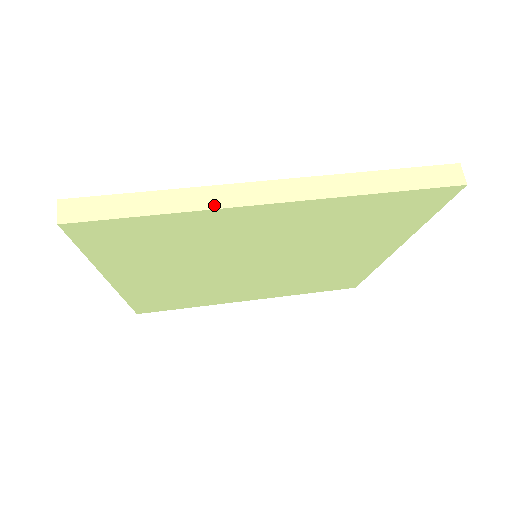
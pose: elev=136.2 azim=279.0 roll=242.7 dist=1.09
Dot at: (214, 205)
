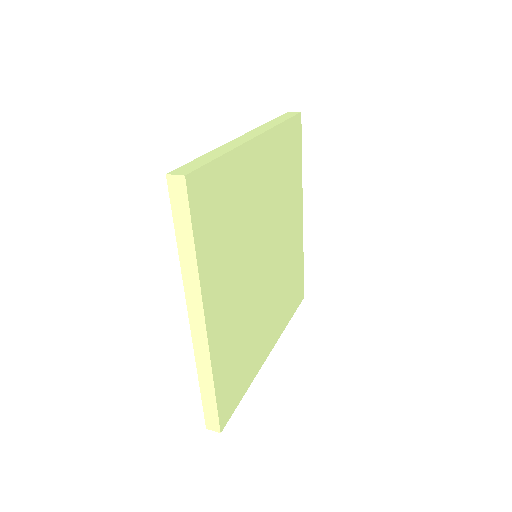
Dot at: (238, 145)
